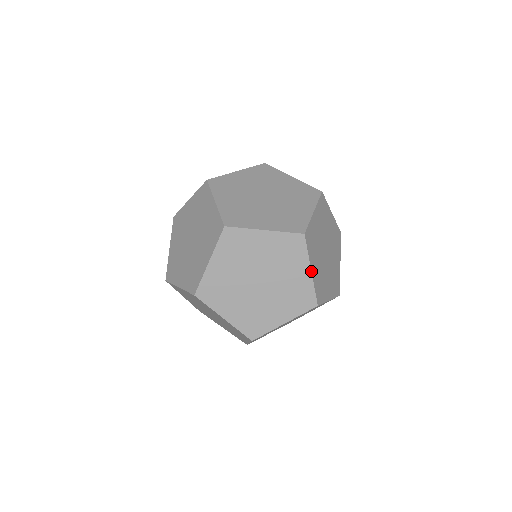
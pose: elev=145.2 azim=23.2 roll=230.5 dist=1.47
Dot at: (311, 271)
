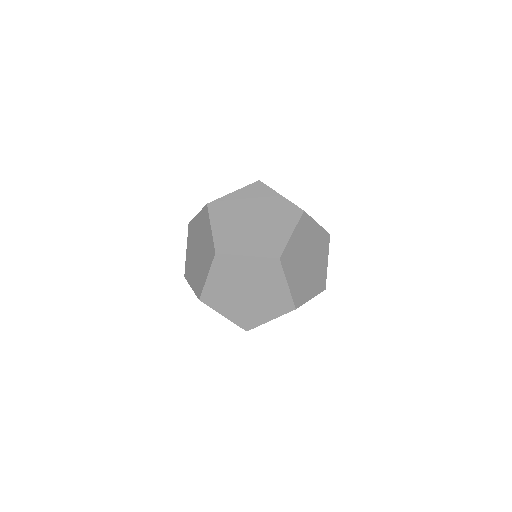
Dot at: occluded
